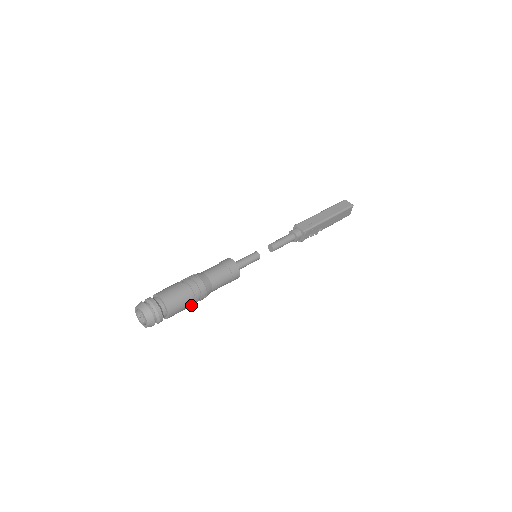
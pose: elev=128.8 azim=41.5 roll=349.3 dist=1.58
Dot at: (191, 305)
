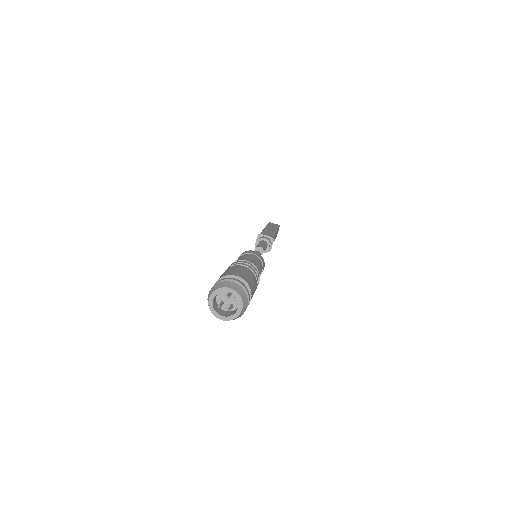
Dot at: occluded
